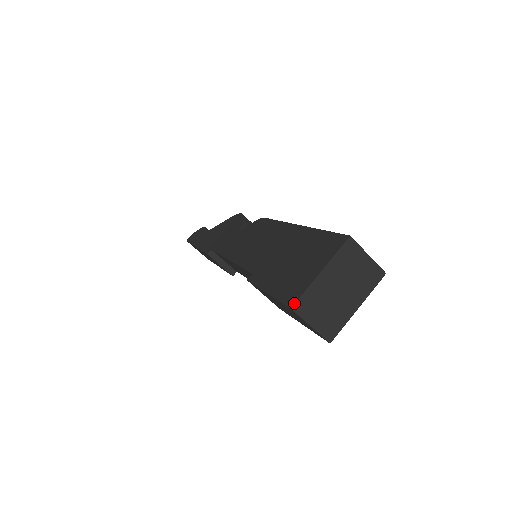
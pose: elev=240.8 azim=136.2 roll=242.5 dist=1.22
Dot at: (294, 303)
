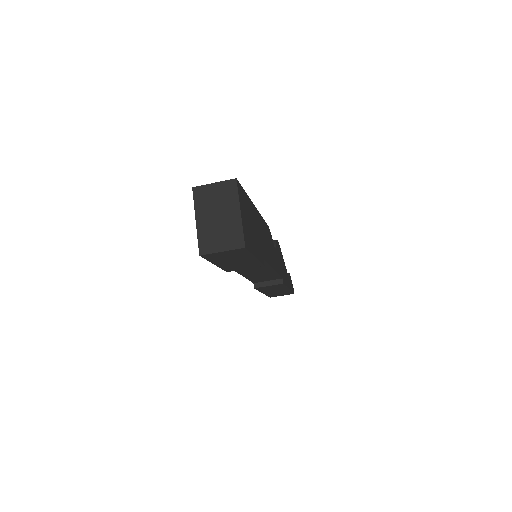
Dot at: occluded
